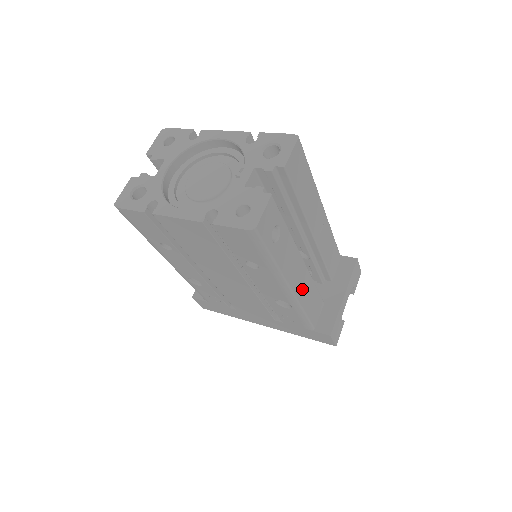
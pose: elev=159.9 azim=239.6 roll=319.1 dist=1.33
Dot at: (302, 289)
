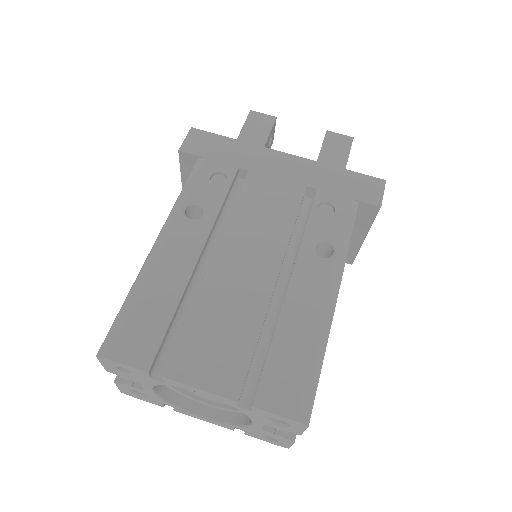
Dot at: occluded
